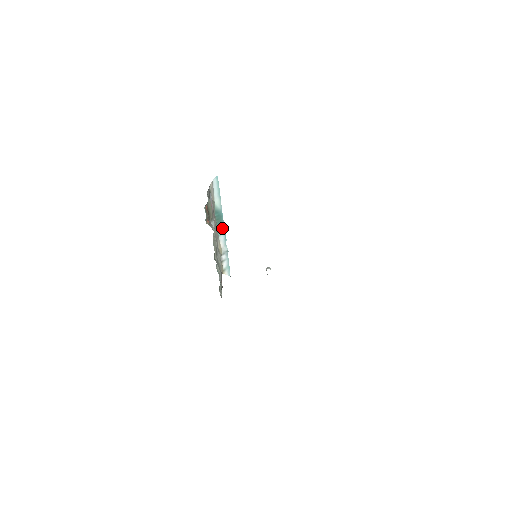
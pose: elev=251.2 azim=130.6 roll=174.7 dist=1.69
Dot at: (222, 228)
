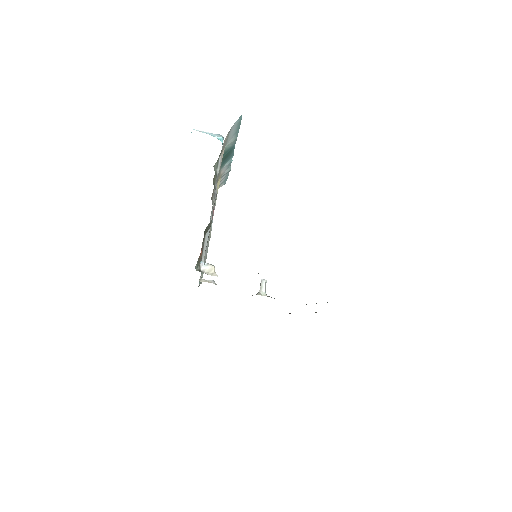
Dot at: (229, 157)
